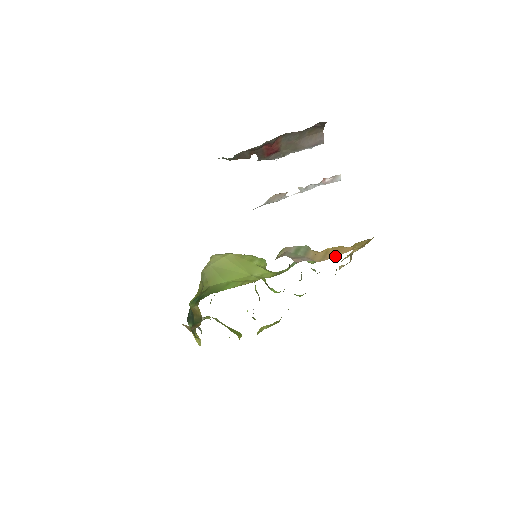
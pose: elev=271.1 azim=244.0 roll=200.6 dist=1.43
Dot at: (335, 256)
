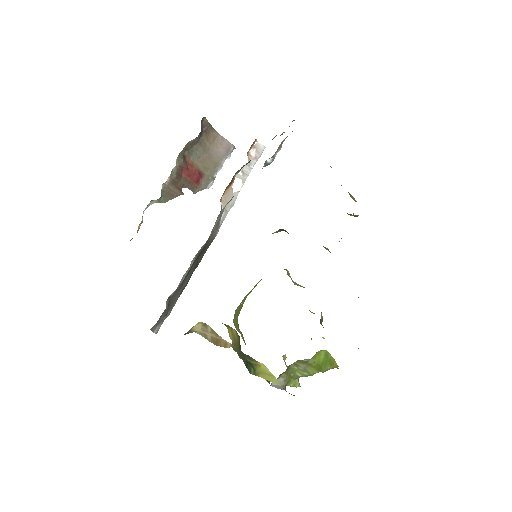
Dot at: occluded
